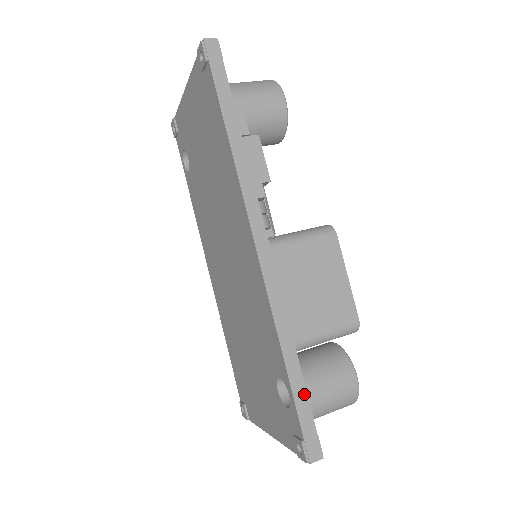
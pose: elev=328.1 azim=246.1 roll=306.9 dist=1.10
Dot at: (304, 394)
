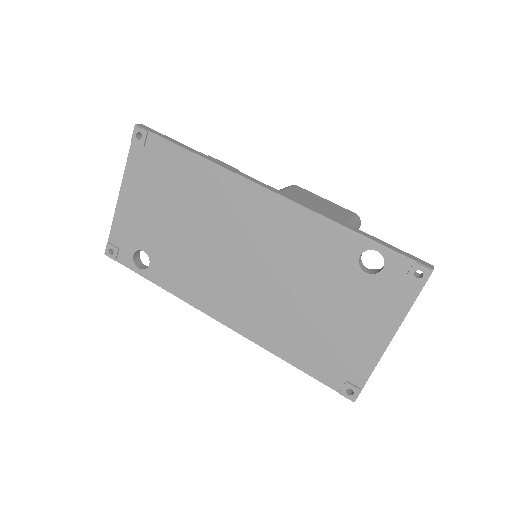
Dot at: (383, 242)
